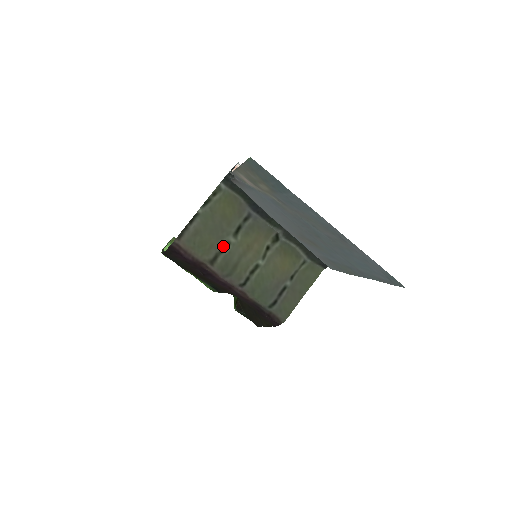
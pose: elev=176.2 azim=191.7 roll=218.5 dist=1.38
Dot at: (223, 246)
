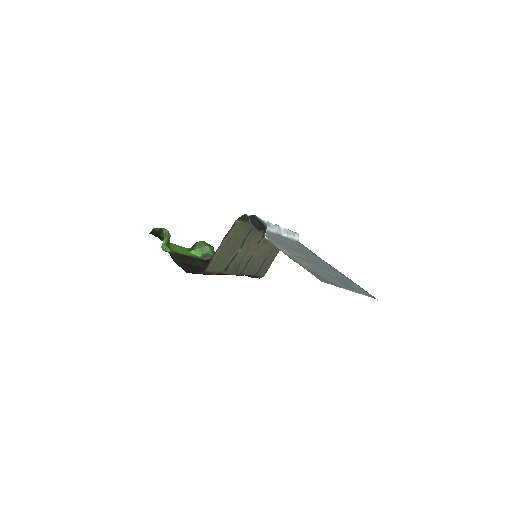
Dot at: (234, 257)
